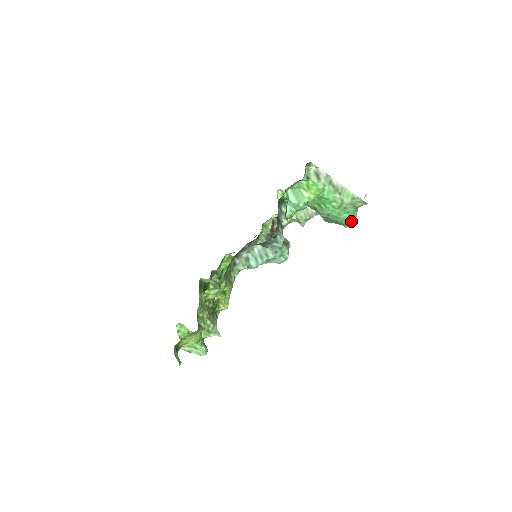
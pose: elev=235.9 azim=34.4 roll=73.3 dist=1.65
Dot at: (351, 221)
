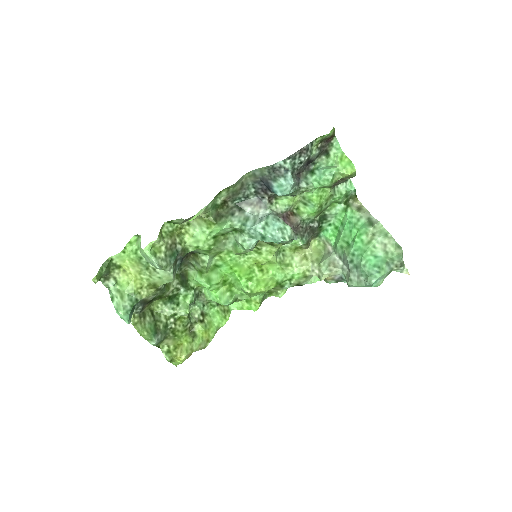
Dot at: (376, 272)
